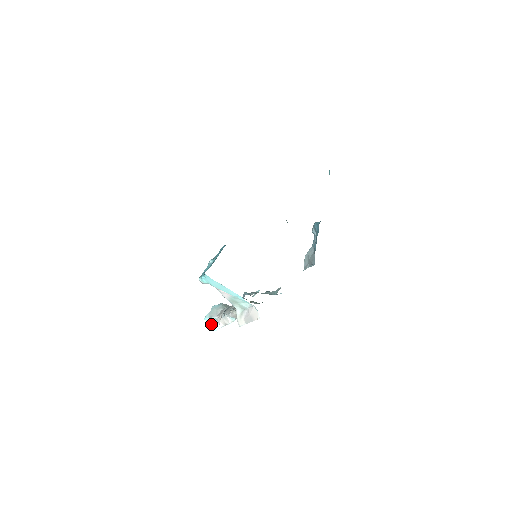
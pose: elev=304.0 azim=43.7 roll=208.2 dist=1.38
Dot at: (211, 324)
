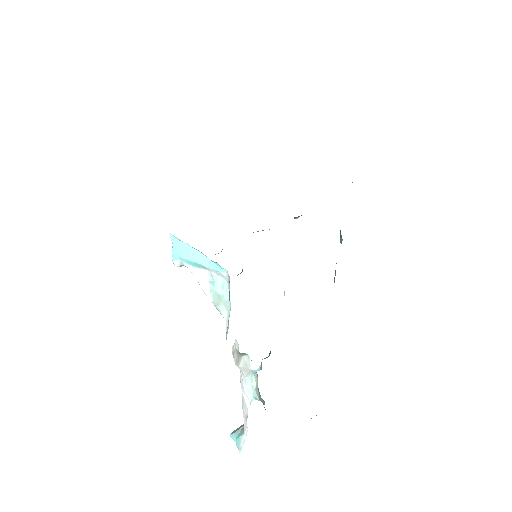
Dot at: (237, 440)
